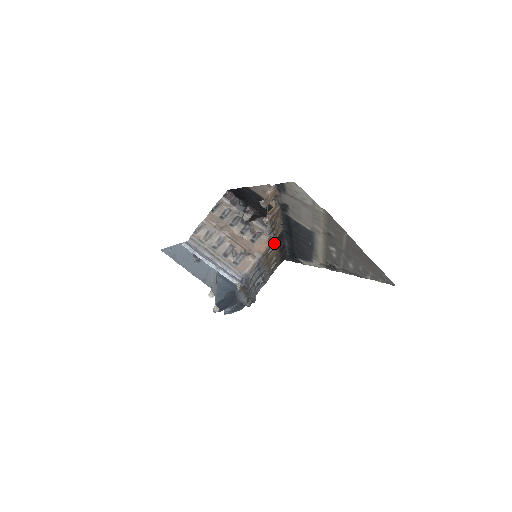
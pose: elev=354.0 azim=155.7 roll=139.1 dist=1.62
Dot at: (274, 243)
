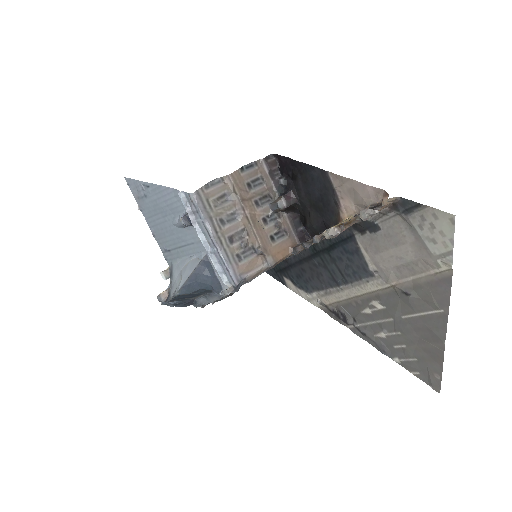
Dot at: occluded
